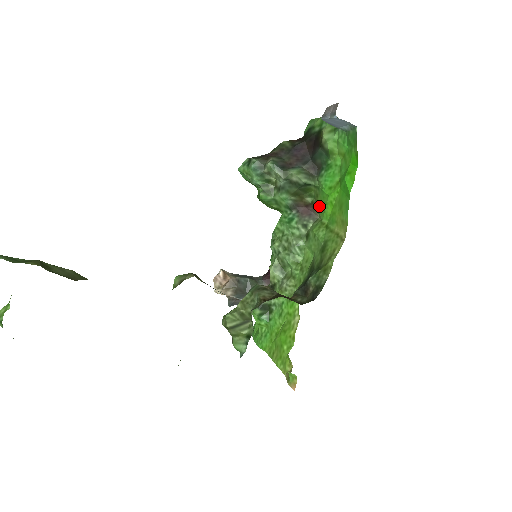
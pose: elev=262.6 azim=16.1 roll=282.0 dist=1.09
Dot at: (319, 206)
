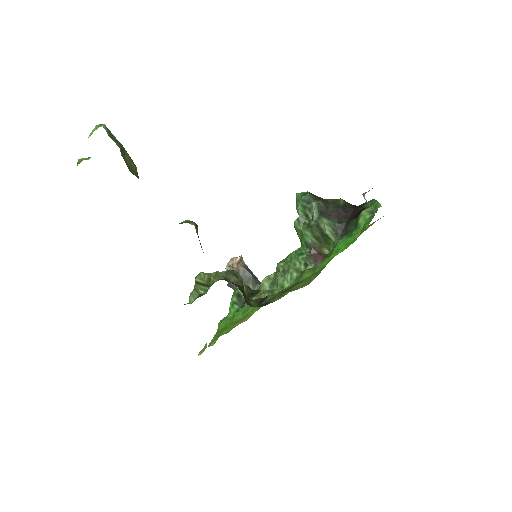
Dot at: occluded
